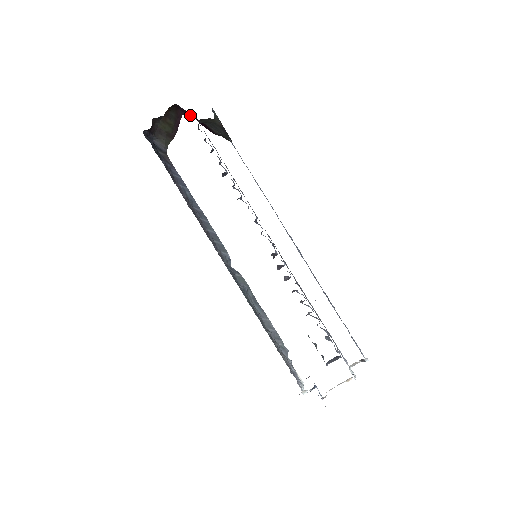
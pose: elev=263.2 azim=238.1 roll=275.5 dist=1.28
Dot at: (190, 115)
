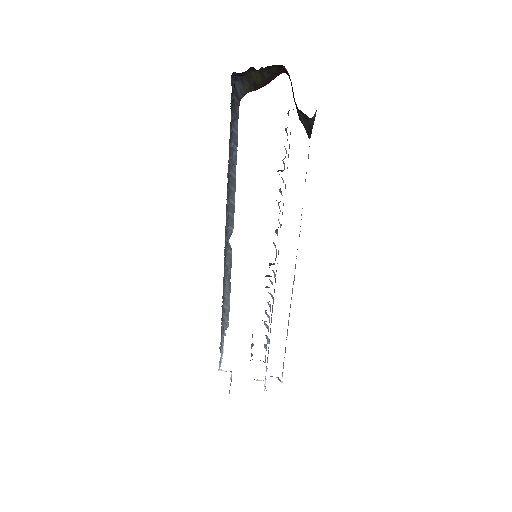
Dot at: (290, 79)
